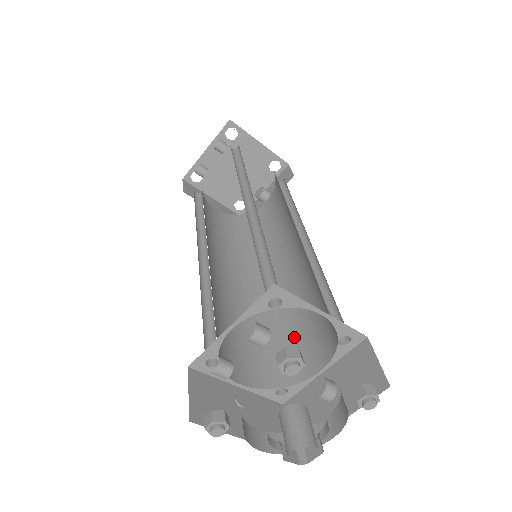
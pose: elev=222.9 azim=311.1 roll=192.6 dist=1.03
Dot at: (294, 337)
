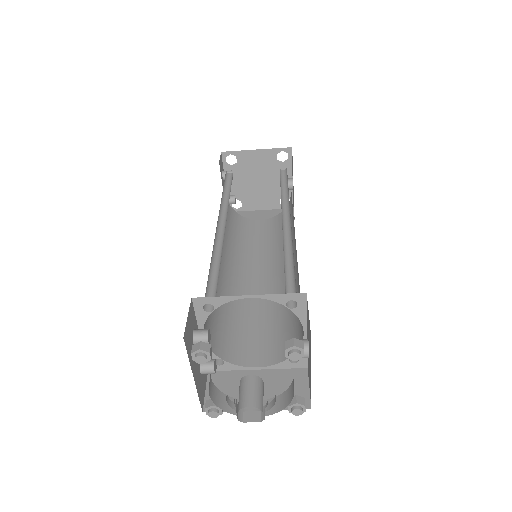
Dot at: occluded
